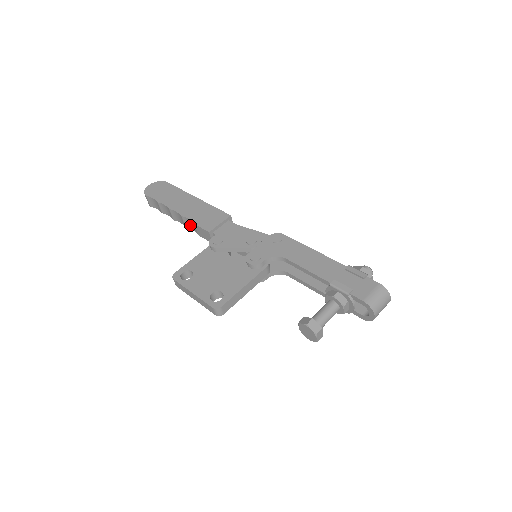
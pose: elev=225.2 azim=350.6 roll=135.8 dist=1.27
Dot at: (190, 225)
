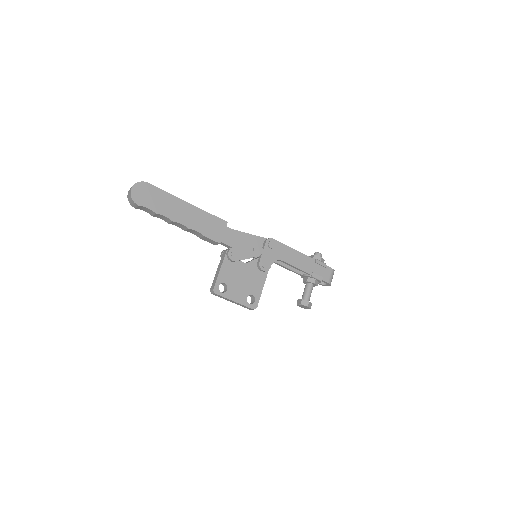
Dot at: (193, 232)
